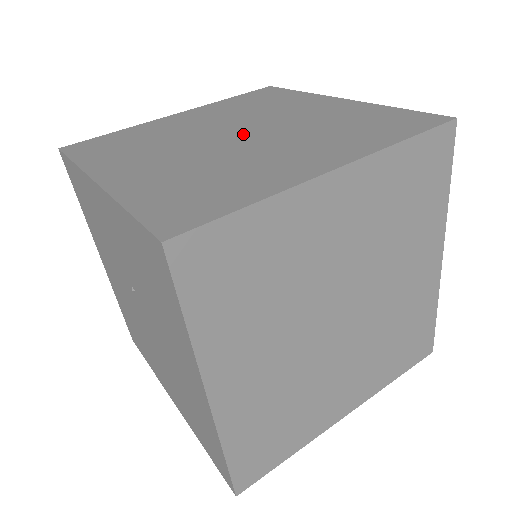
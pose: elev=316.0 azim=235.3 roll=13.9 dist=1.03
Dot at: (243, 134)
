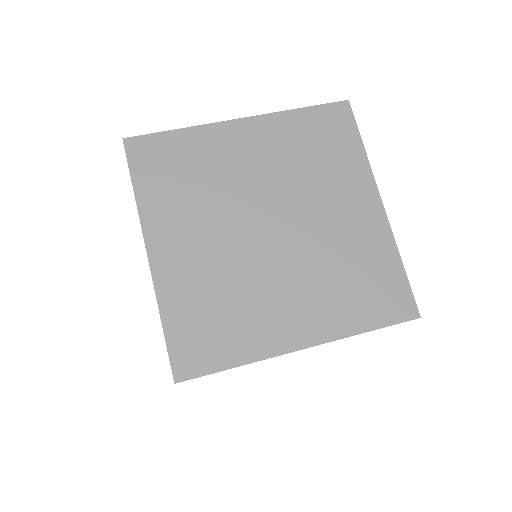
Dot at: occluded
